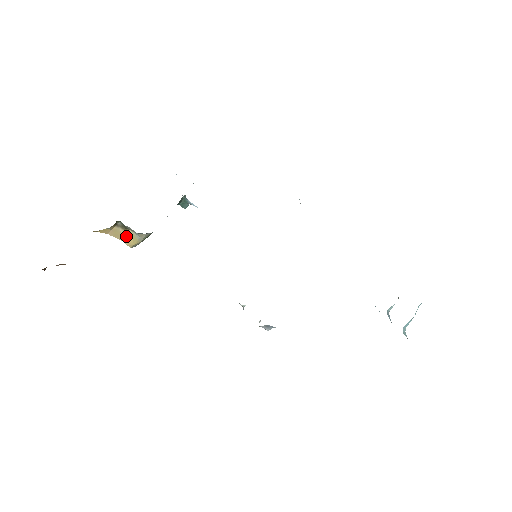
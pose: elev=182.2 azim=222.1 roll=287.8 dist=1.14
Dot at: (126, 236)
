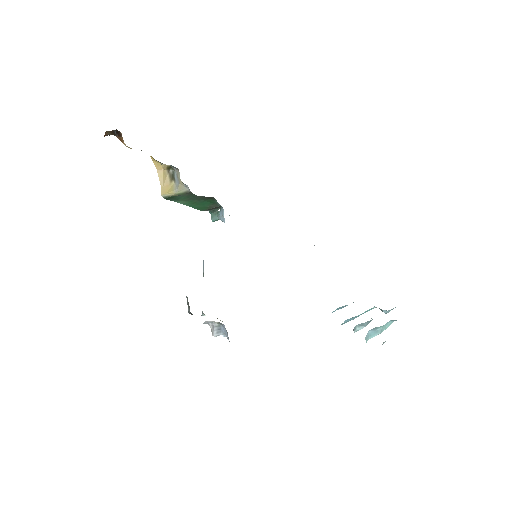
Dot at: (167, 184)
